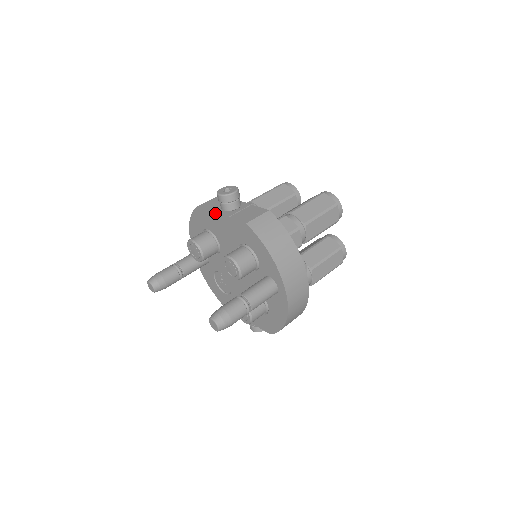
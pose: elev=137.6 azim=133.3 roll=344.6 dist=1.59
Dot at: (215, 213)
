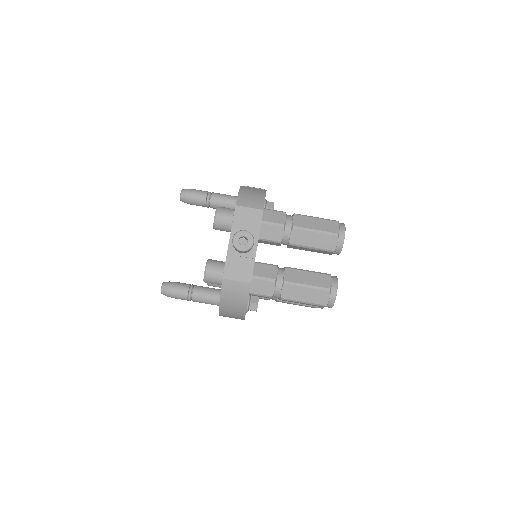
Dot at: (230, 234)
